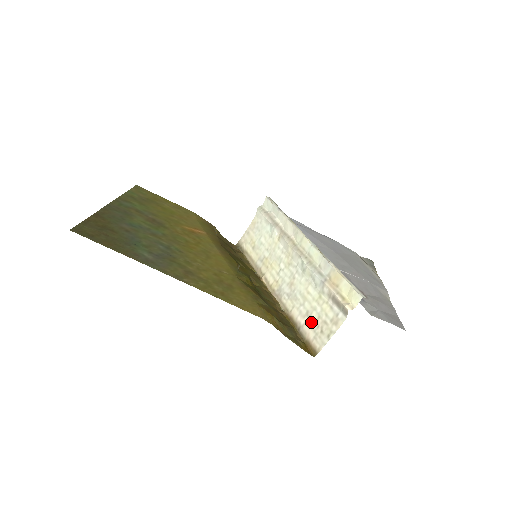
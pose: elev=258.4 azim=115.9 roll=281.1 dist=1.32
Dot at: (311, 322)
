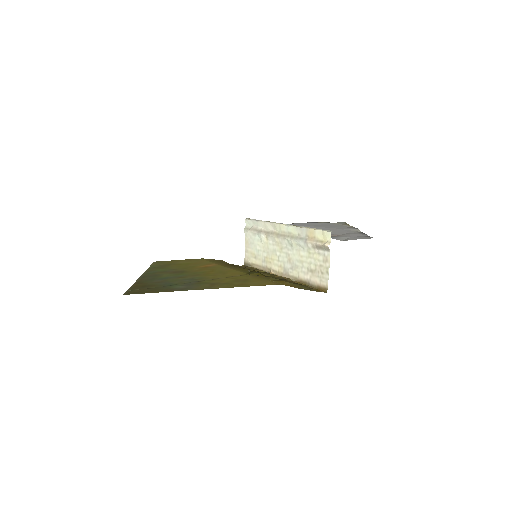
Dot at: (313, 273)
